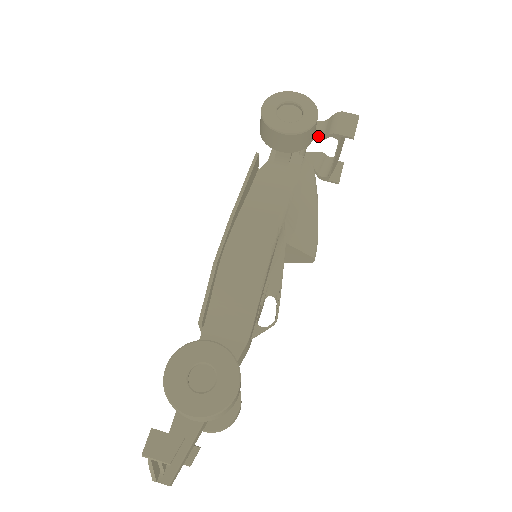
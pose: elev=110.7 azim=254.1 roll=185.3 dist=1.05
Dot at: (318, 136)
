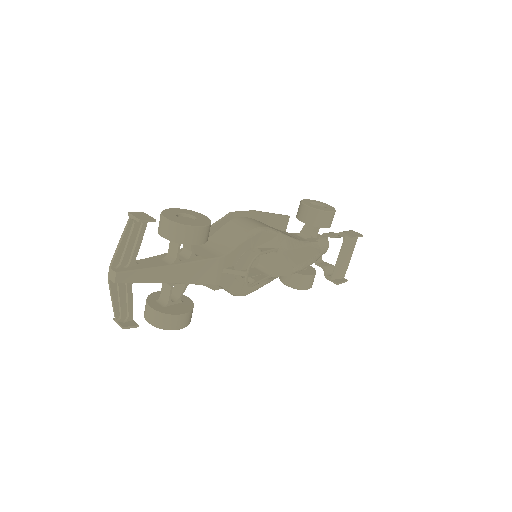
Dot at: (332, 235)
